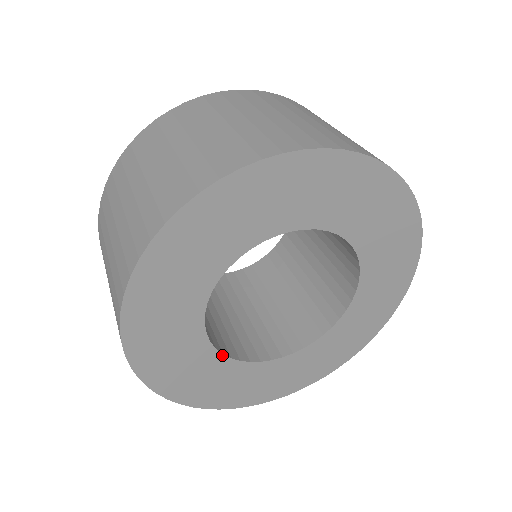
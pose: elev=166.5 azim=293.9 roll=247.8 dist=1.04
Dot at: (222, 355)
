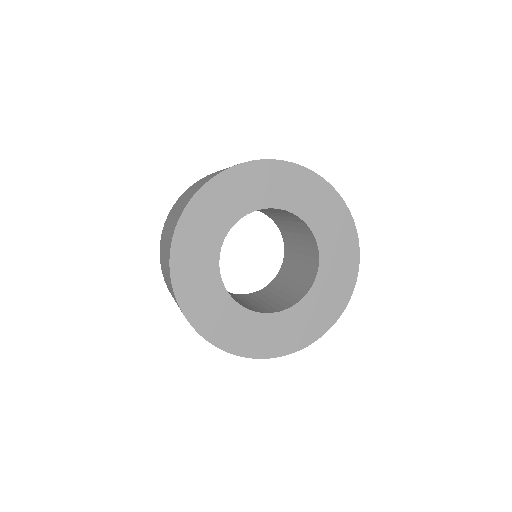
Dot at: (230, 296)
